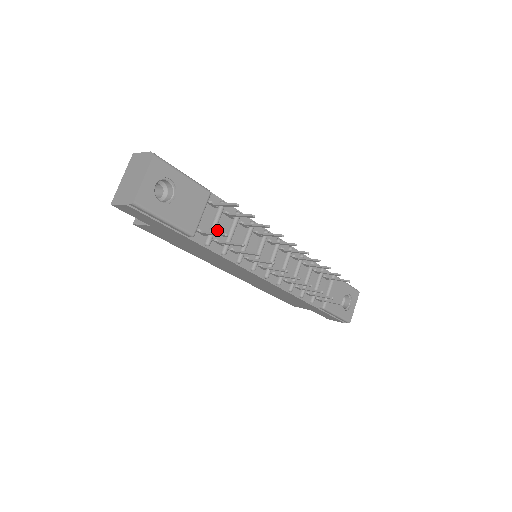
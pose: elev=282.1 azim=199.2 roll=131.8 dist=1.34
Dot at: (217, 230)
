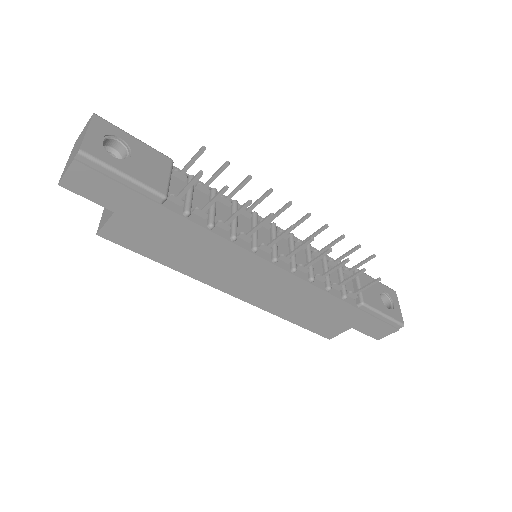
Dot at: (194, 203)
